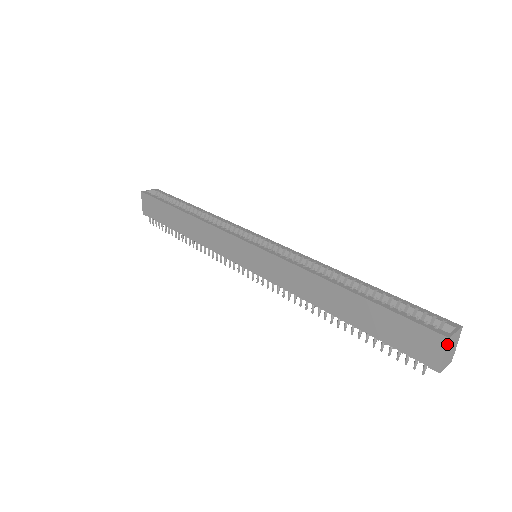
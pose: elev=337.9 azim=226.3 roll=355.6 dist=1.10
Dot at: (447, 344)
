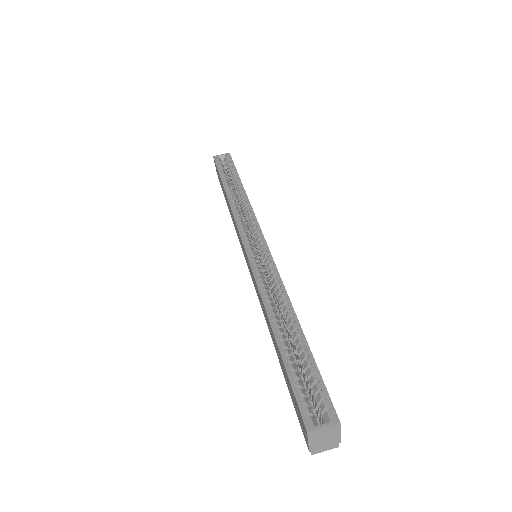
Dot at: (308, 436)
